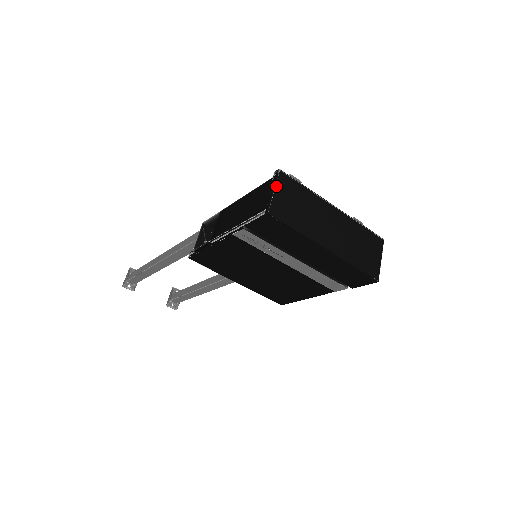
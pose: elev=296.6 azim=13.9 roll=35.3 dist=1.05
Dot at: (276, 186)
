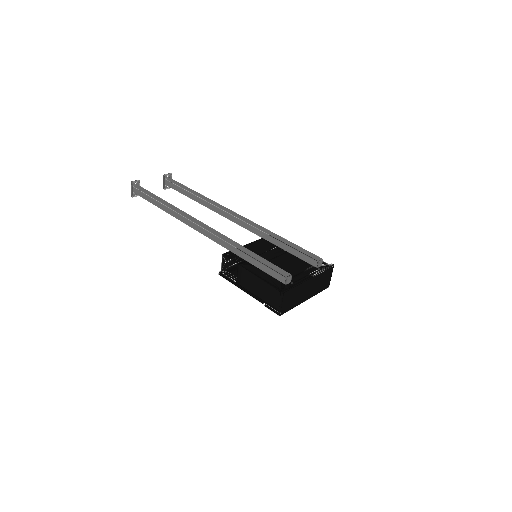
Dot at: (283, 301)
